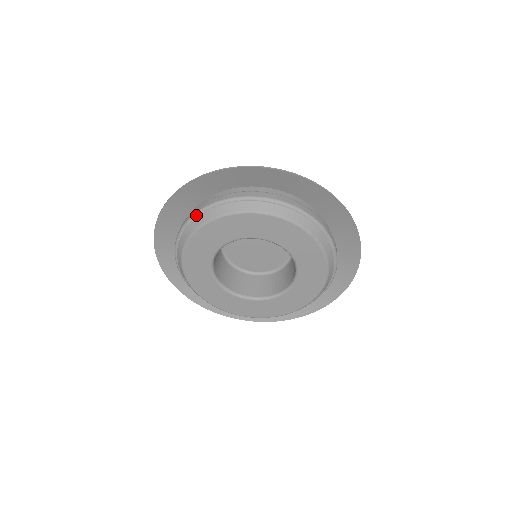
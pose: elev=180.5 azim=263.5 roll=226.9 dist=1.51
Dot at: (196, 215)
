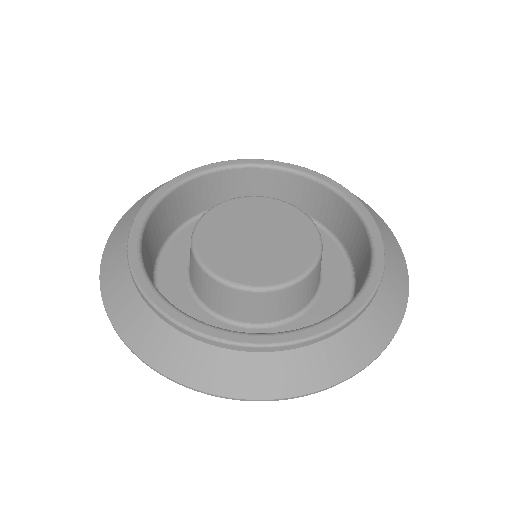
Dot at: occluded
